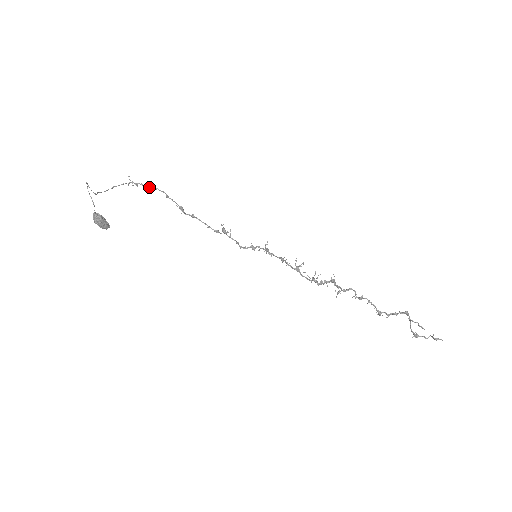
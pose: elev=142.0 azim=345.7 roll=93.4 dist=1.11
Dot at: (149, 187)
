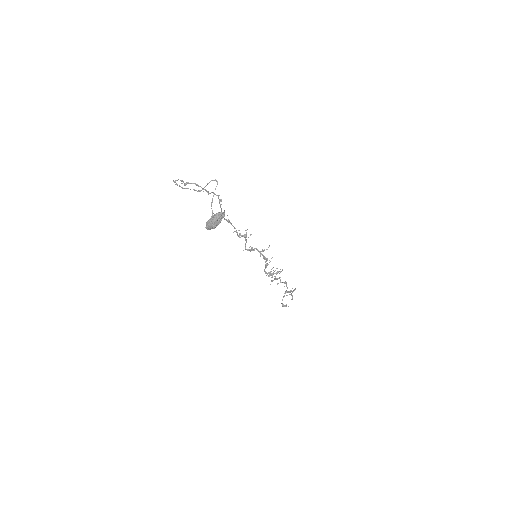
Dot at: occluded
